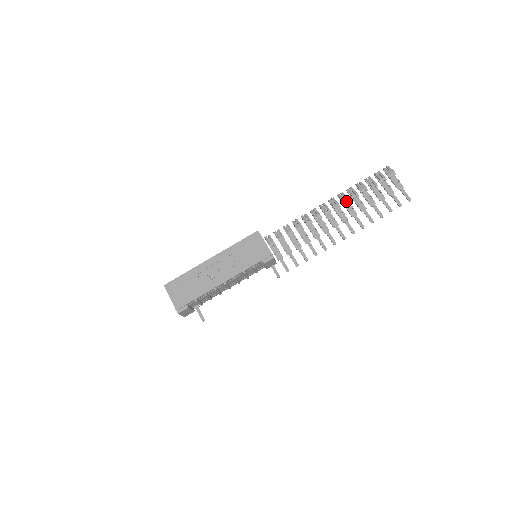
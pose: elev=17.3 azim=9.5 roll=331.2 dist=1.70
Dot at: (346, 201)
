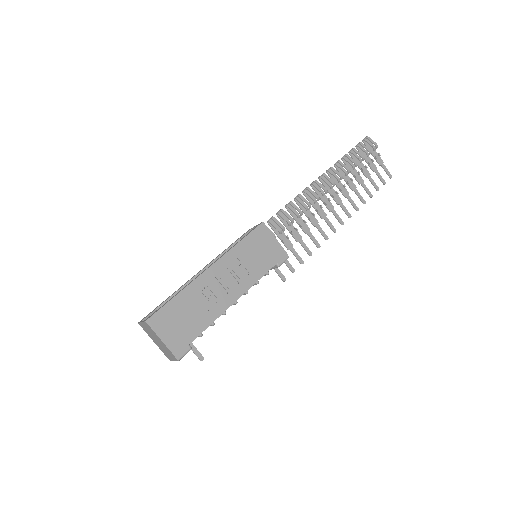
Dot at: occluded
